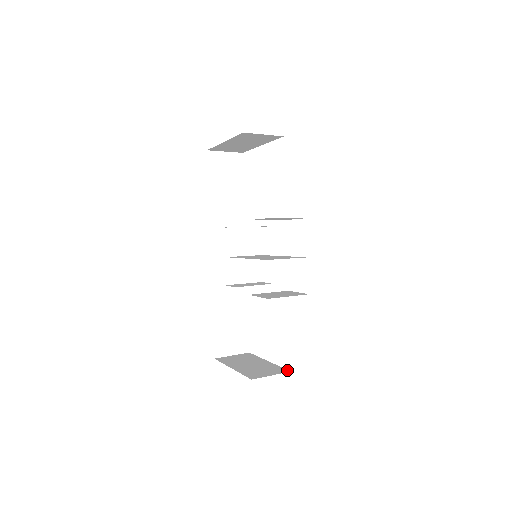
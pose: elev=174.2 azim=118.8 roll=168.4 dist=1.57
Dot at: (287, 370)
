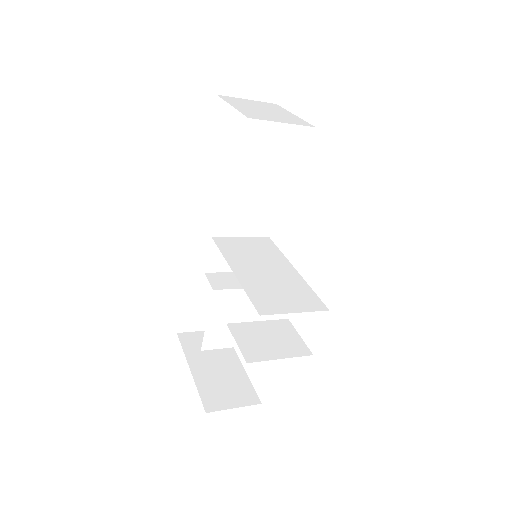
Dot at: (258, 398)
